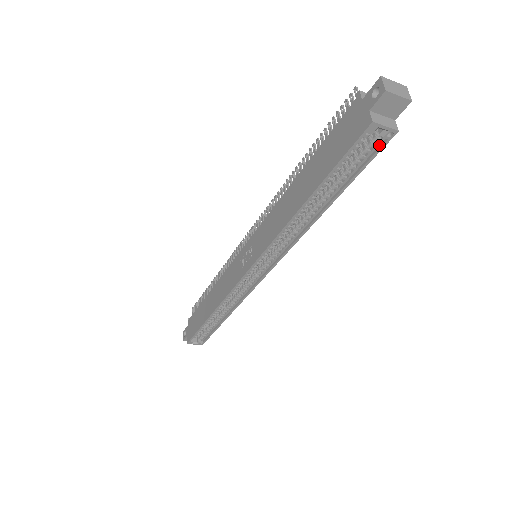
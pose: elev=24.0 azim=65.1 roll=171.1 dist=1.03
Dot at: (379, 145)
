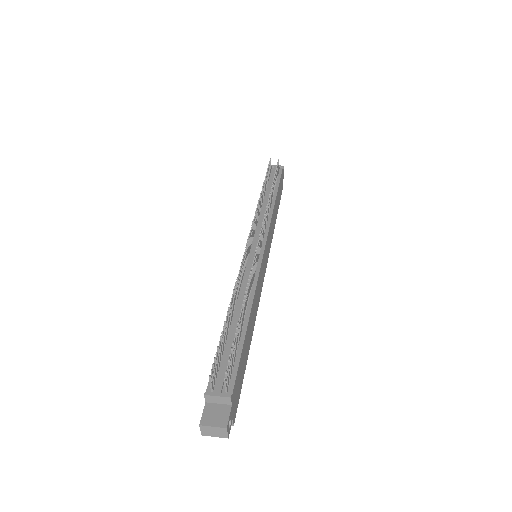
Dot at: occluded
